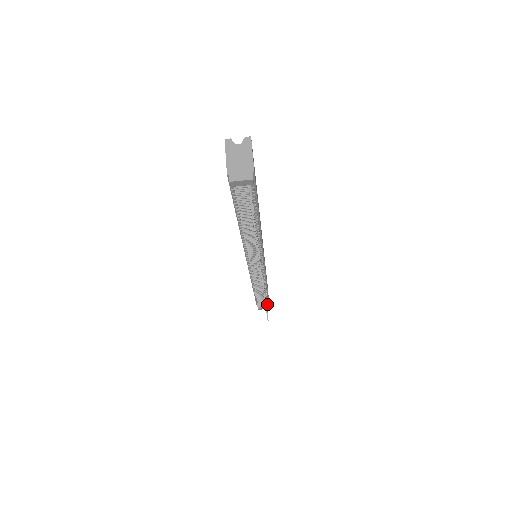
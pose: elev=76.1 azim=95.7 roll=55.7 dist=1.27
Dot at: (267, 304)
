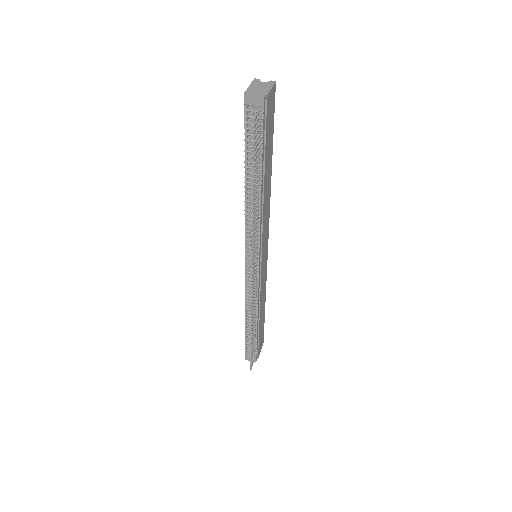
Dot at: (255, 351)
